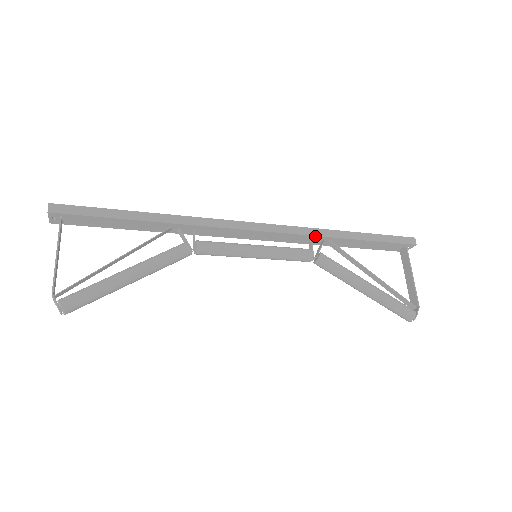
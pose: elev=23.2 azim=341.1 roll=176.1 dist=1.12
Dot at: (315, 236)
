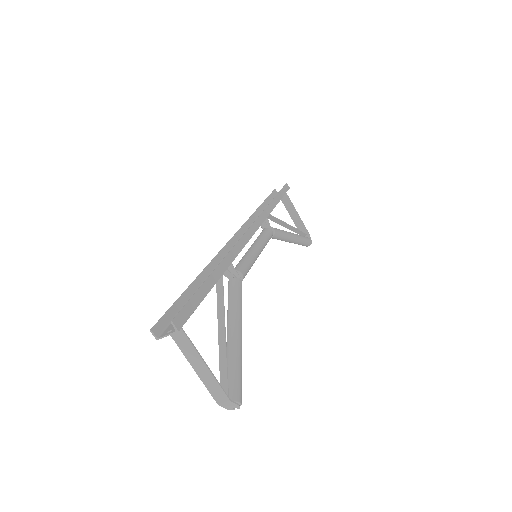
Dot at: (267, 216)
